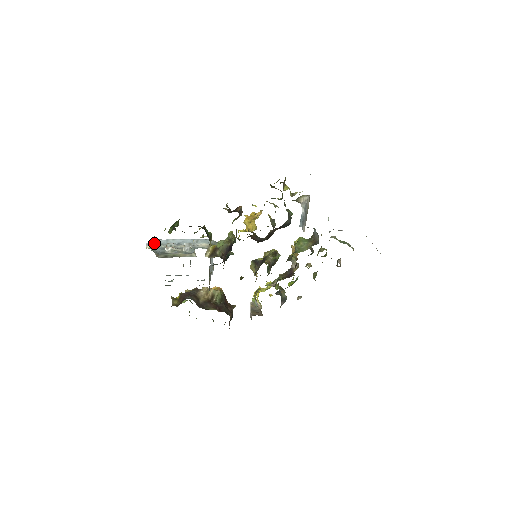
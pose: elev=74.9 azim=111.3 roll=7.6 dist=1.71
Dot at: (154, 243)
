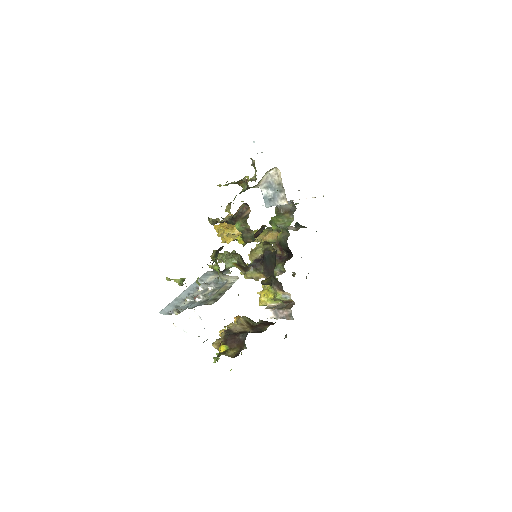
Dot at: (169, 311)
